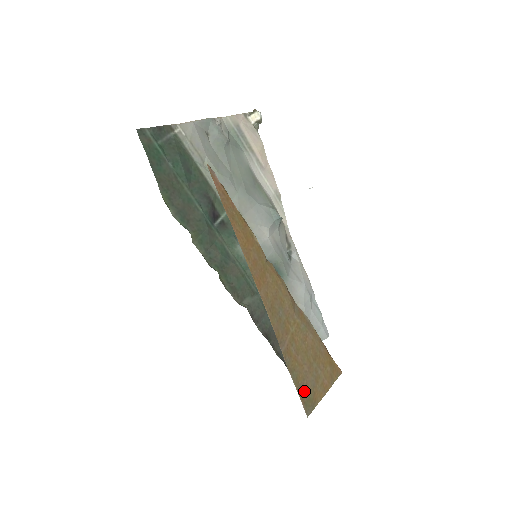
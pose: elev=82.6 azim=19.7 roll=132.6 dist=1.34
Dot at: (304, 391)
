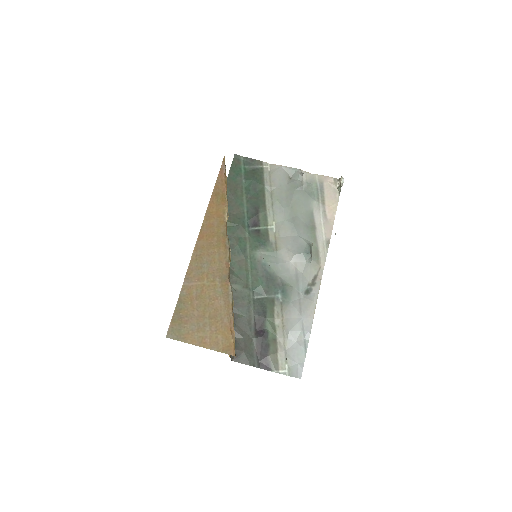
Dot at: (179, 322)
